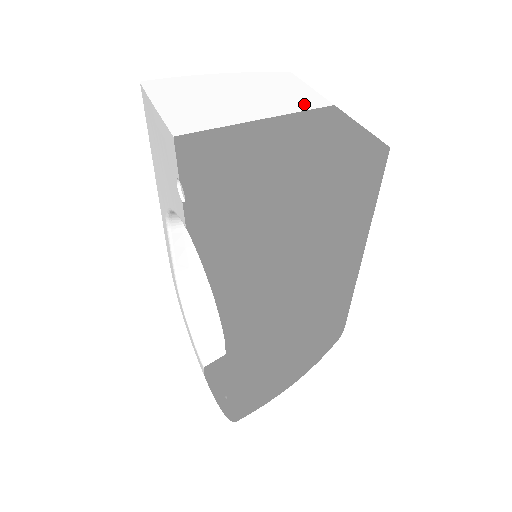
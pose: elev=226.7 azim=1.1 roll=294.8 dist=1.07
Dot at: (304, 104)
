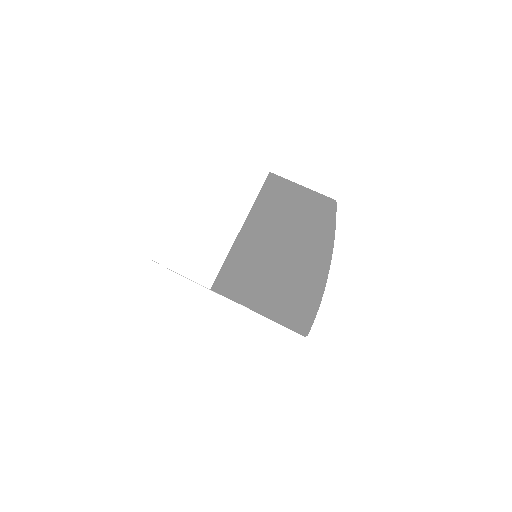
Dot at: (251, 187)
